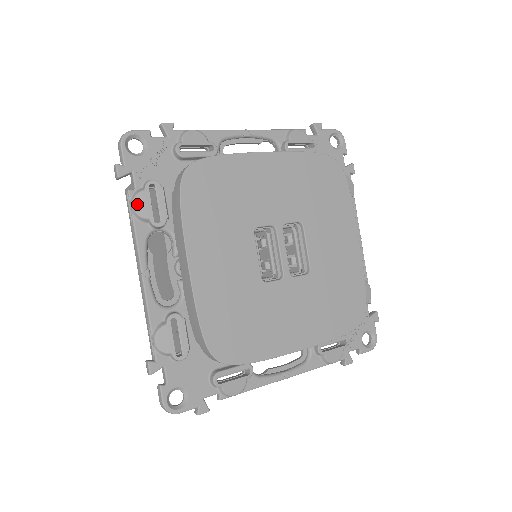
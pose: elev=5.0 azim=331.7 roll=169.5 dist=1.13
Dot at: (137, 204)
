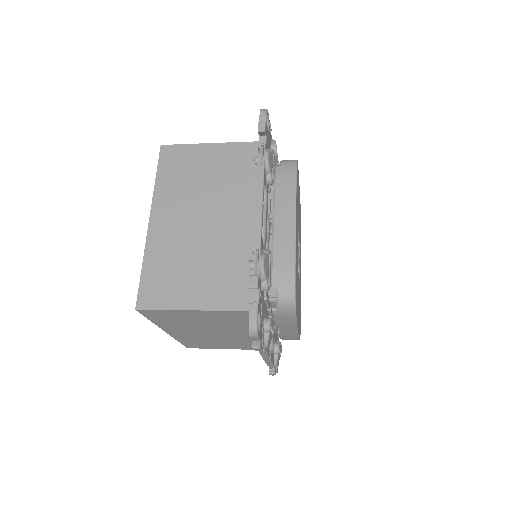
Dot at: (269, 344)
